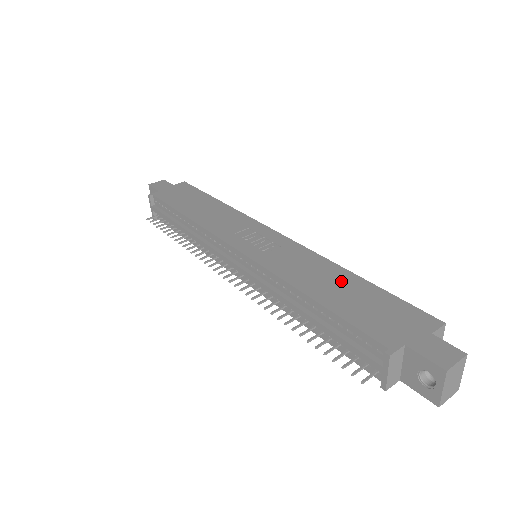
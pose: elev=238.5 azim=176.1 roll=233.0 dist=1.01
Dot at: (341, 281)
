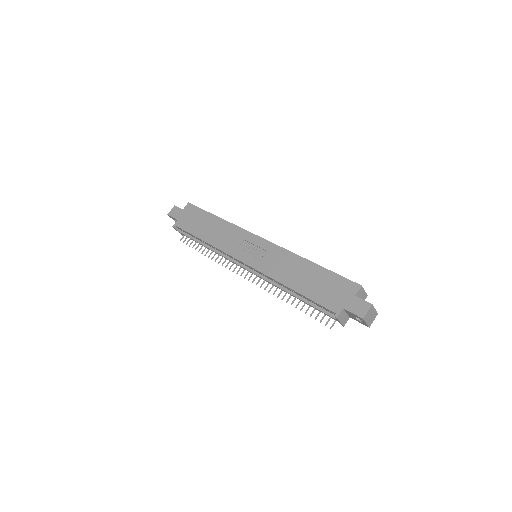
Dot at: (306, 271)
